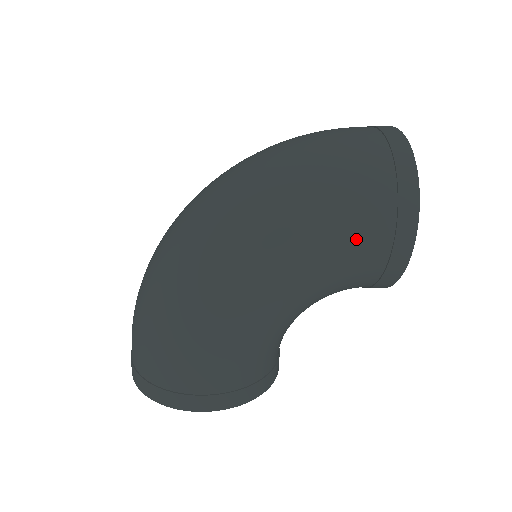
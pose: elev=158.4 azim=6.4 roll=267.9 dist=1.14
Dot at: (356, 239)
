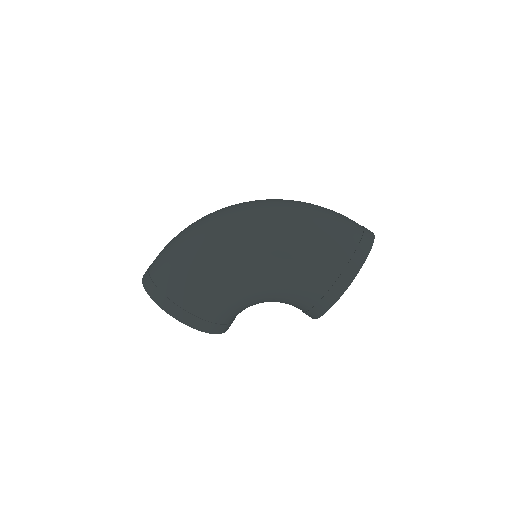
Dot at: (313, 270)
